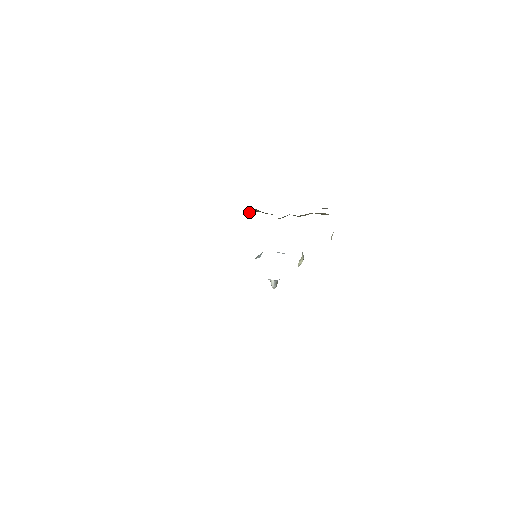
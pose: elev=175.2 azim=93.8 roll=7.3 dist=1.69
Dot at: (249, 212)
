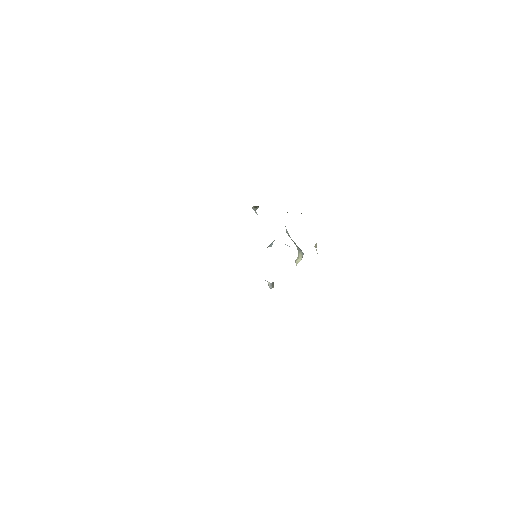
Dot at: (253, 208)
